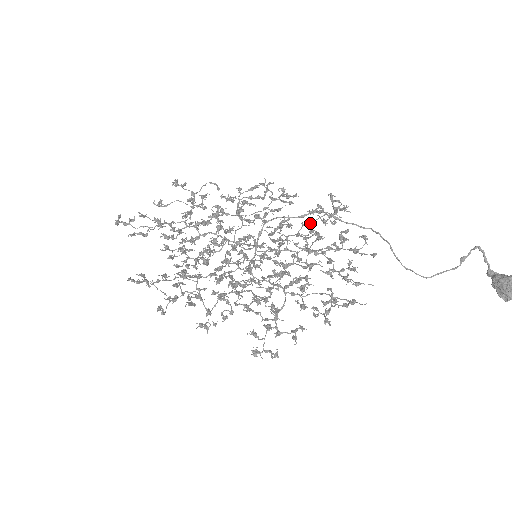
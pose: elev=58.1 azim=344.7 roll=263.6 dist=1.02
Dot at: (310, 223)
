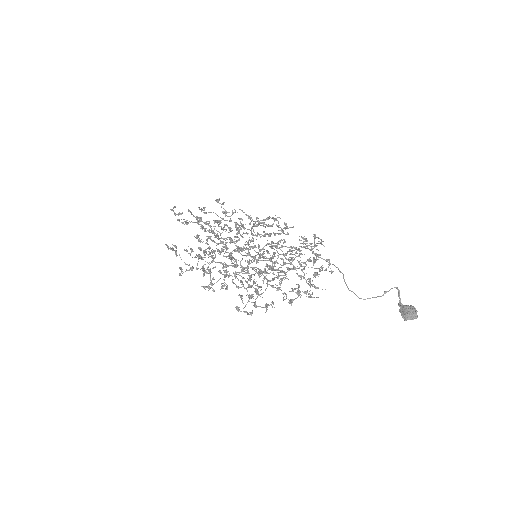
Dot at: occluded
